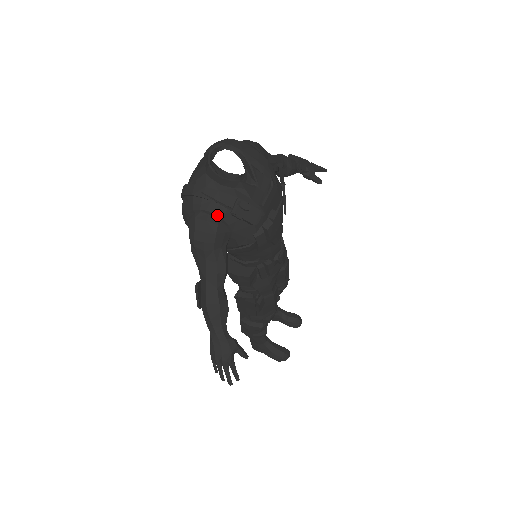
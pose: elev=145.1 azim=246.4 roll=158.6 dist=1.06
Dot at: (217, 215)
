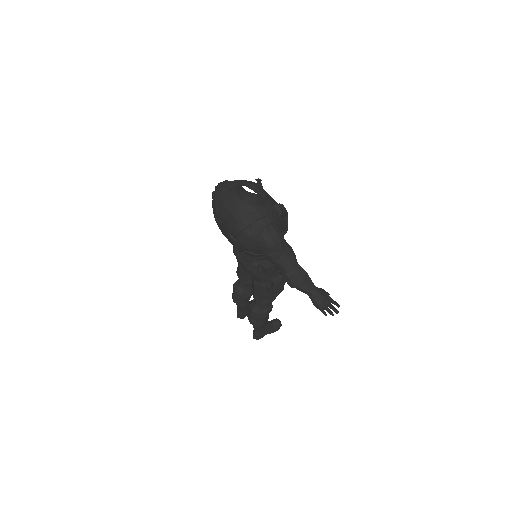
Dot at: (275, 221)
